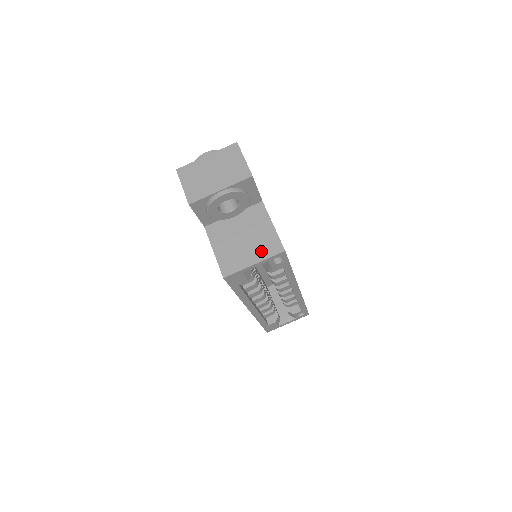
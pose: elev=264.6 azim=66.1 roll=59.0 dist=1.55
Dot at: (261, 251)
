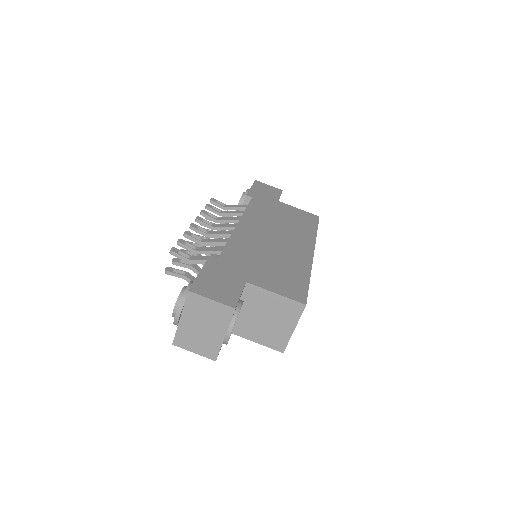
Dot at: (289, 318)
